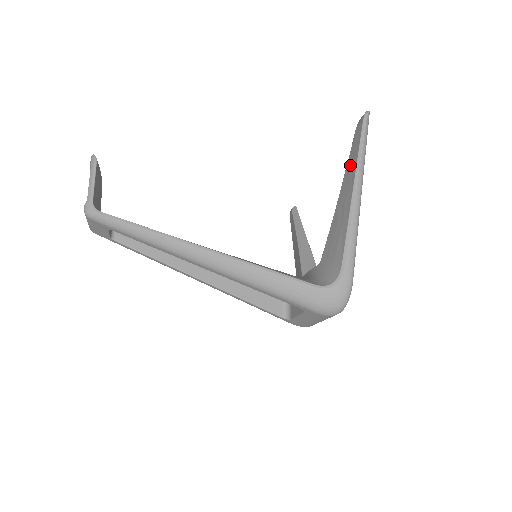
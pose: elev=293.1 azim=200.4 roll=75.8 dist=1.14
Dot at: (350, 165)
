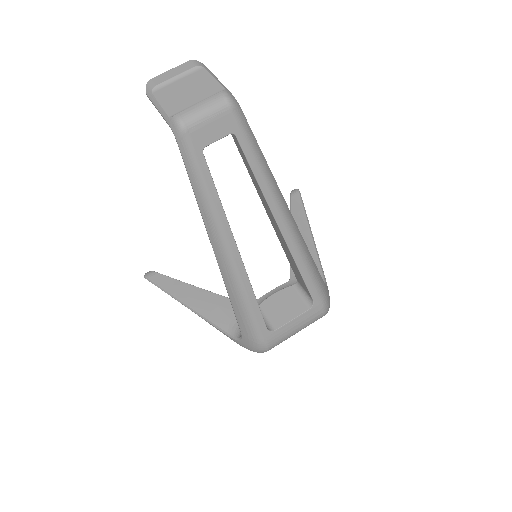
Dot at: (297, 215)
